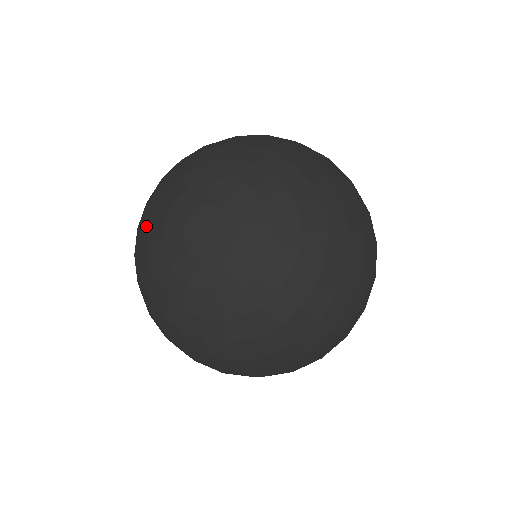
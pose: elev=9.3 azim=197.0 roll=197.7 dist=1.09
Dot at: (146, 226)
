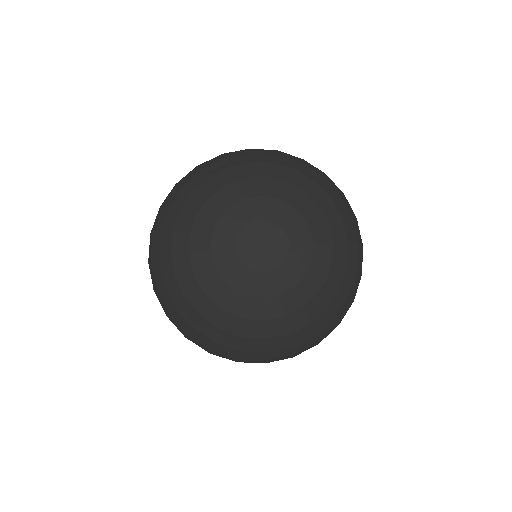
Dot at: (196, 293)
